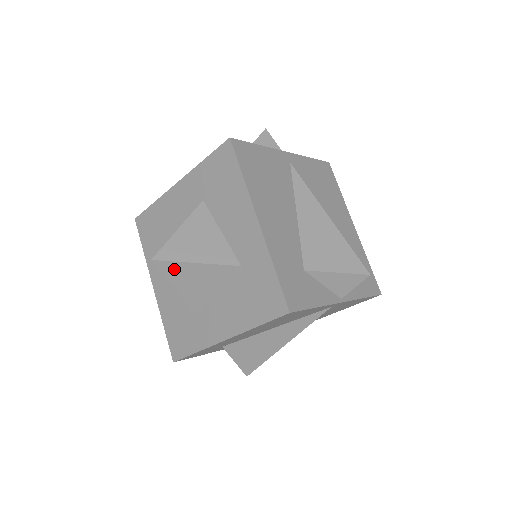
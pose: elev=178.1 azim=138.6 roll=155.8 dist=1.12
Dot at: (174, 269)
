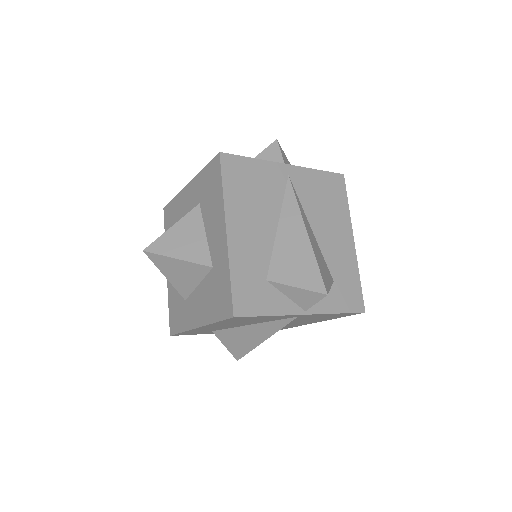
Dot at: (161, 261)
